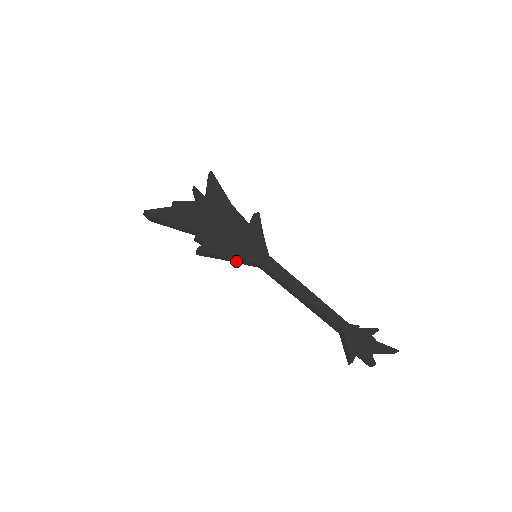
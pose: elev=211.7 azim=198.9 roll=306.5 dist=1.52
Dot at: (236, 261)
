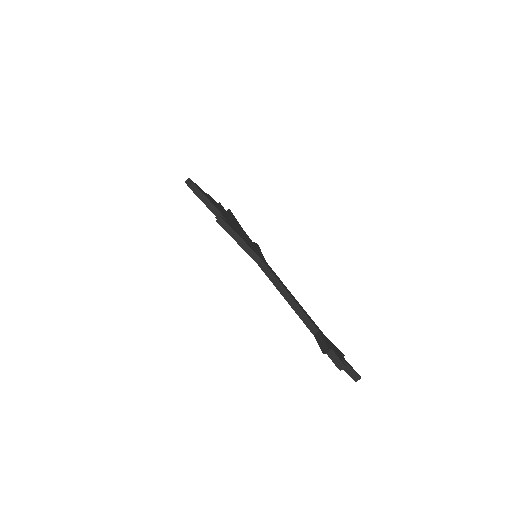
Dot at: (243, 245)
